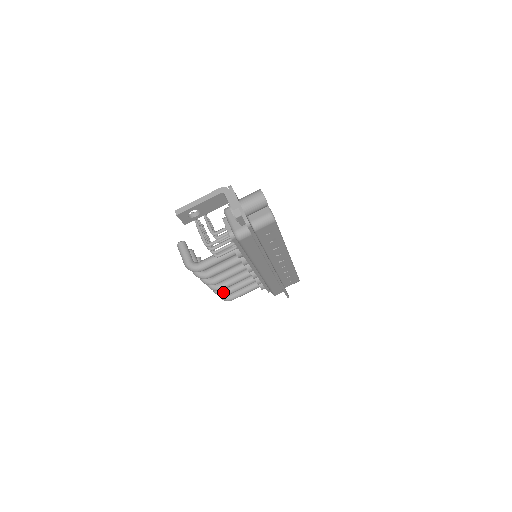
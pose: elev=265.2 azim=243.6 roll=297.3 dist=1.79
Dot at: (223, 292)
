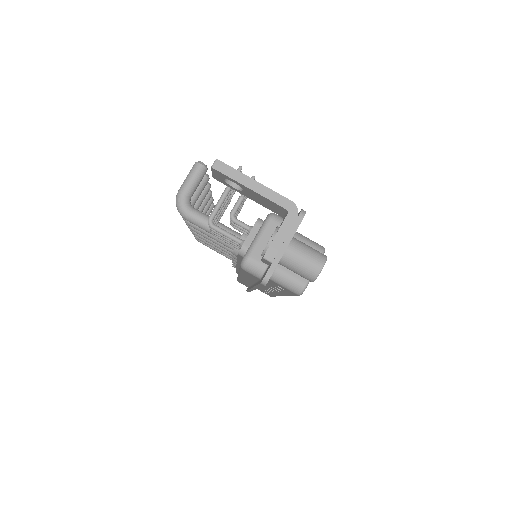
Dot at: occluded
